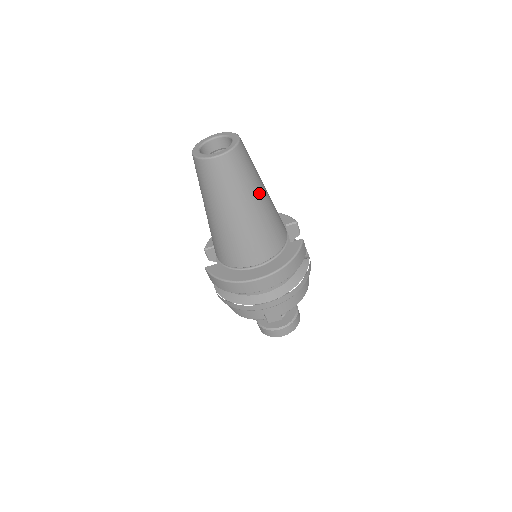
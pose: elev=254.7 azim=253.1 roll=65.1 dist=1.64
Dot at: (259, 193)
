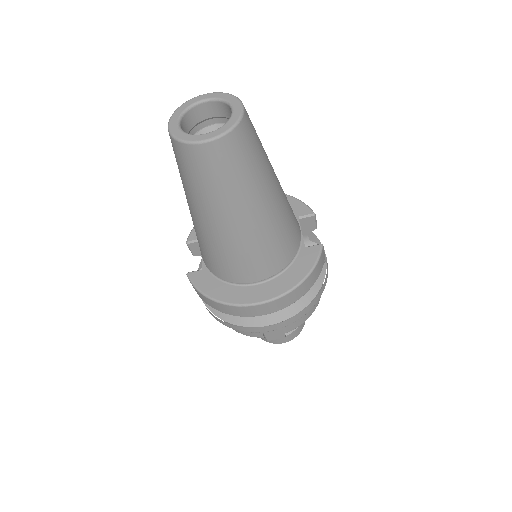
Dot at: (268, 190)
